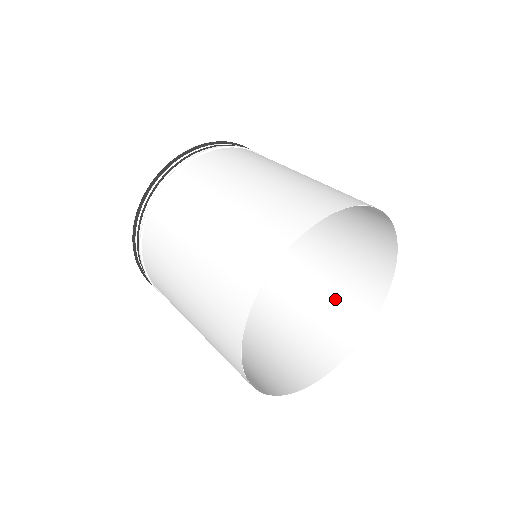
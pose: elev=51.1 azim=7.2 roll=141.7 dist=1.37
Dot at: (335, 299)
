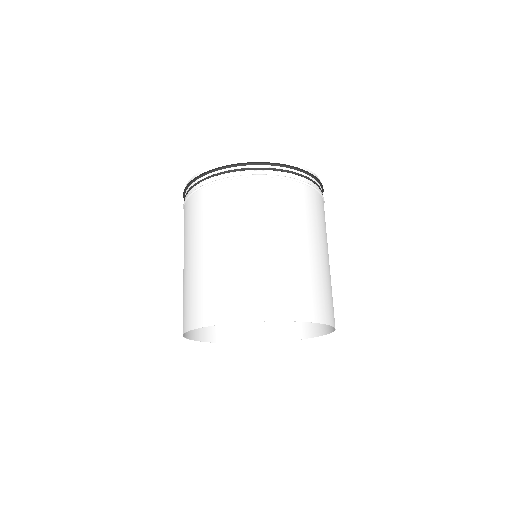
Dot at: (331, 286)
